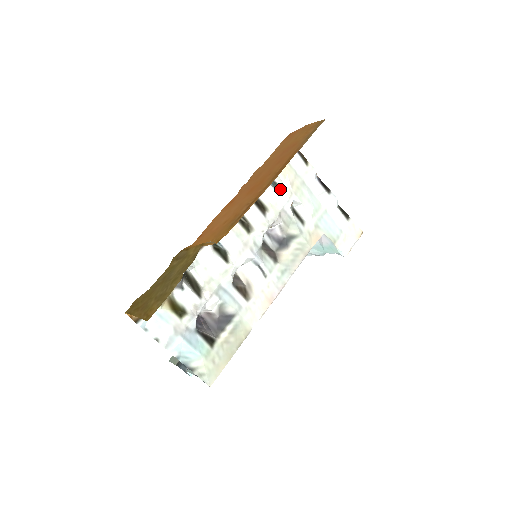
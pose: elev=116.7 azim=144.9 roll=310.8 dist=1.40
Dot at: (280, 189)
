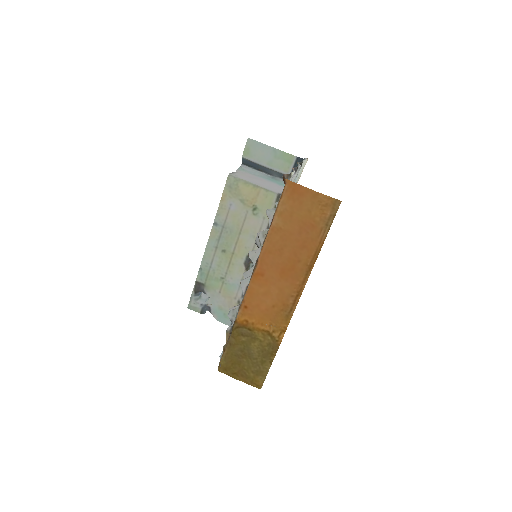
Dot at: occluded
